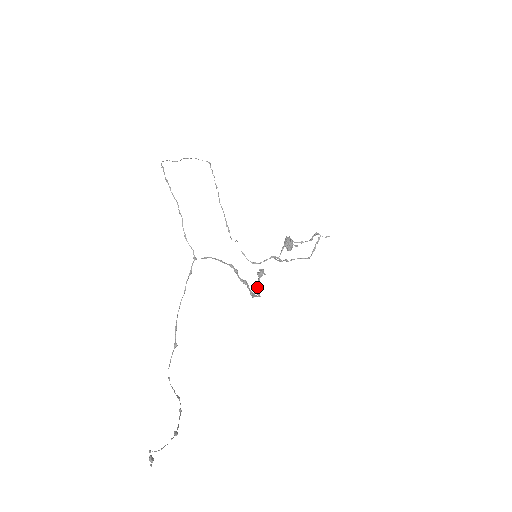
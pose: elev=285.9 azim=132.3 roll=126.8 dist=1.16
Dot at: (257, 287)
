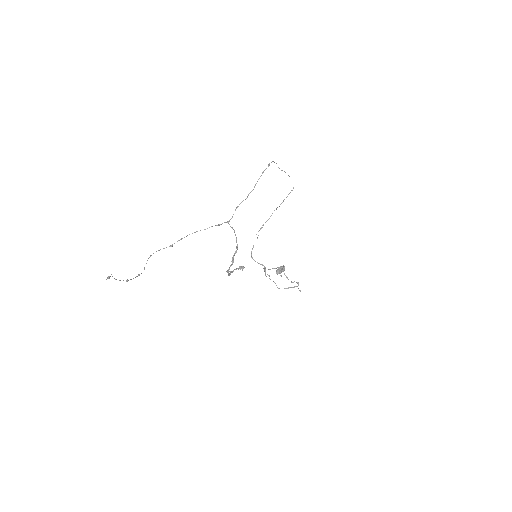
Dot at: (233, 271)
